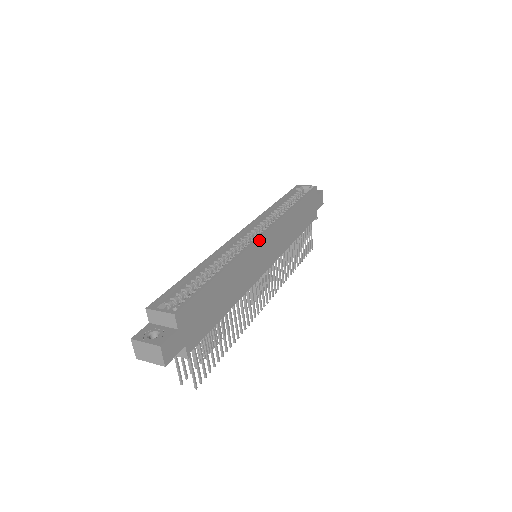
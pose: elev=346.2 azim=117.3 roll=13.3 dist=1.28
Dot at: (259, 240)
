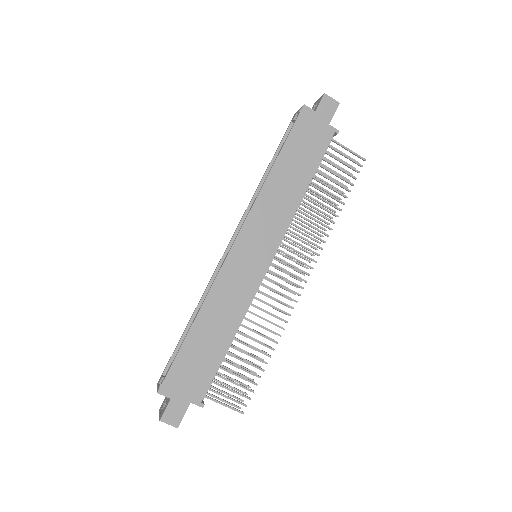
Dot at: (229, 256)
